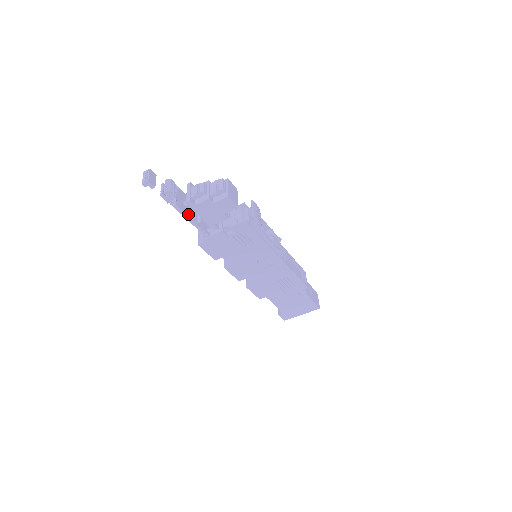
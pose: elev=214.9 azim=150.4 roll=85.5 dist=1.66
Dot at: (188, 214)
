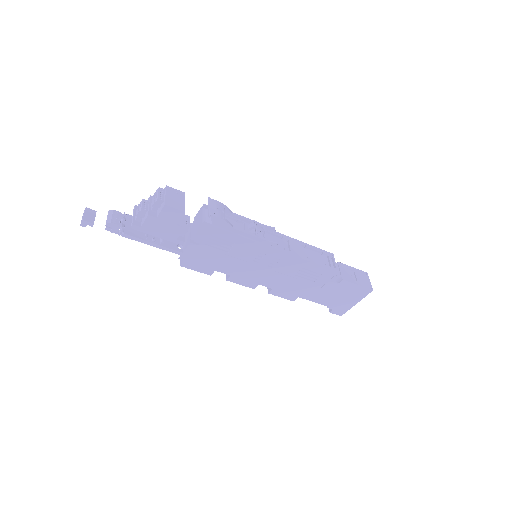
Dot at: (144, 238)
